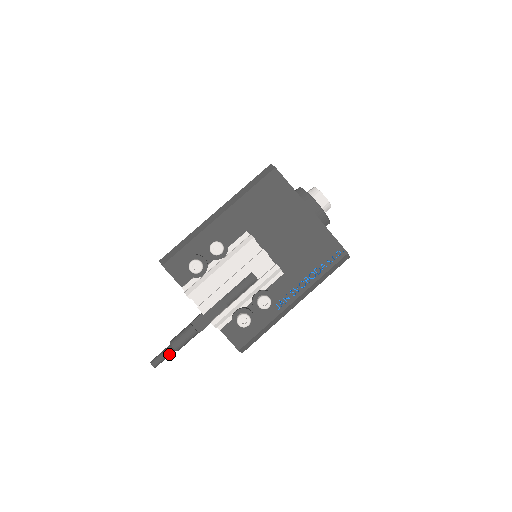
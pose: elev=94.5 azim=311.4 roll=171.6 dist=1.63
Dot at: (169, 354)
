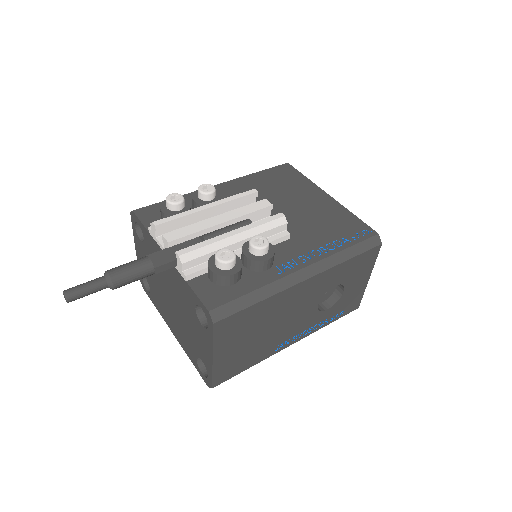
Dot at: (97, 285)
